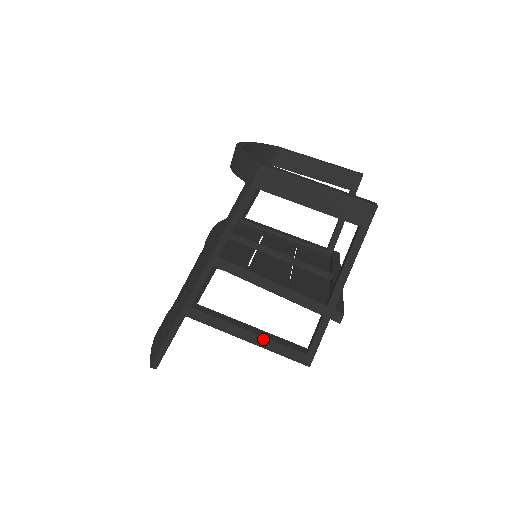
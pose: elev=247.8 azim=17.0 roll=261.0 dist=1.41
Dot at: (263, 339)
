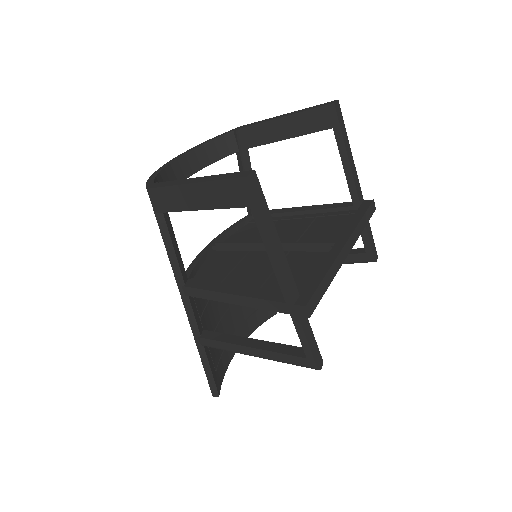
Dot at: (264, 352)
